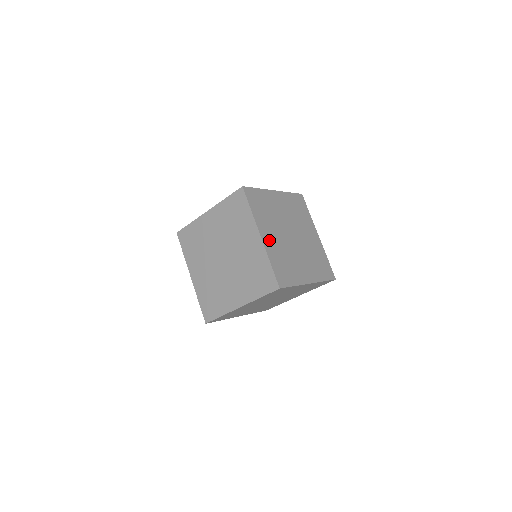
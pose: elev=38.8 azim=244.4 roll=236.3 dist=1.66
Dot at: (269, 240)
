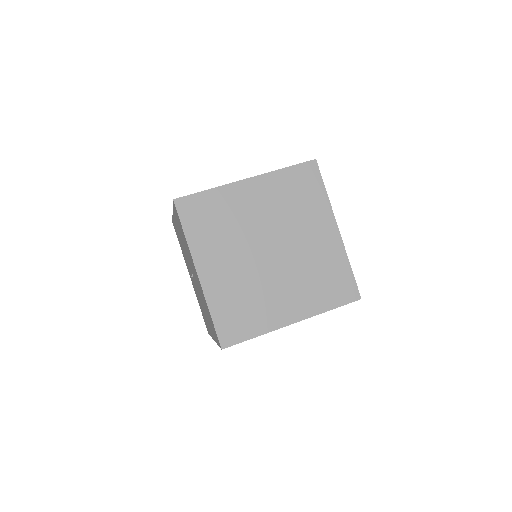
Dot at: occluded
